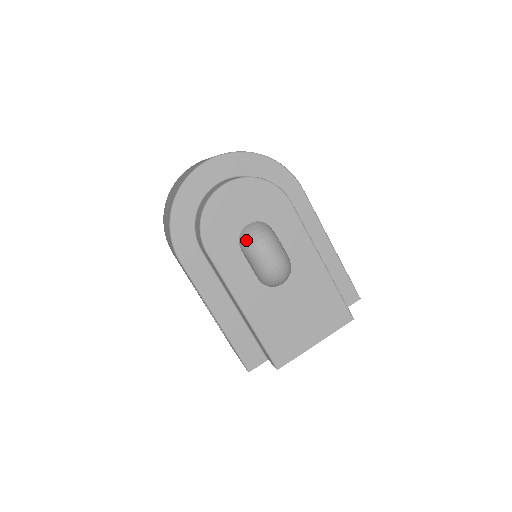
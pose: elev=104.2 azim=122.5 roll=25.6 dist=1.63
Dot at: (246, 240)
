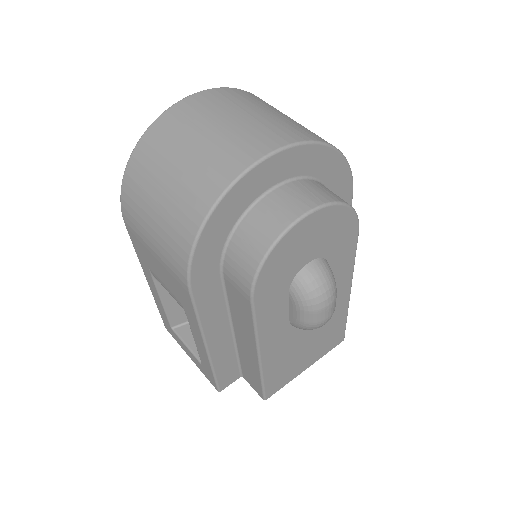
Dot at: (306, 288)
